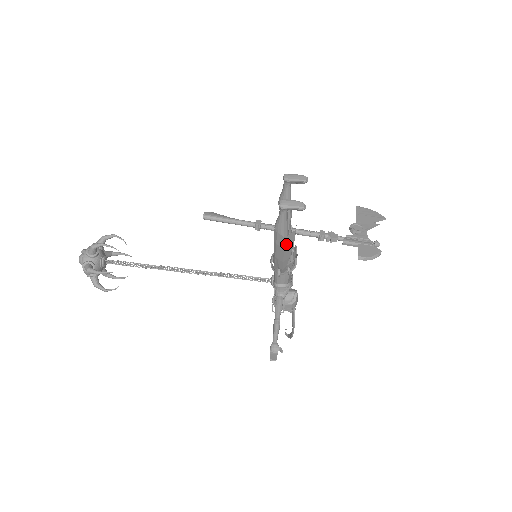
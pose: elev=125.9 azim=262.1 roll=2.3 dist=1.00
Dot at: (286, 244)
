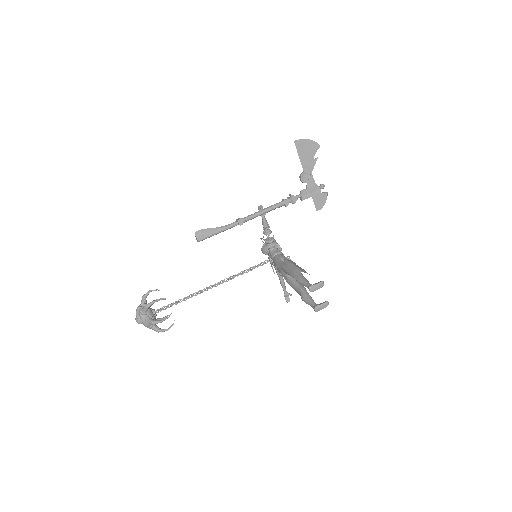
Dot at: occluded
